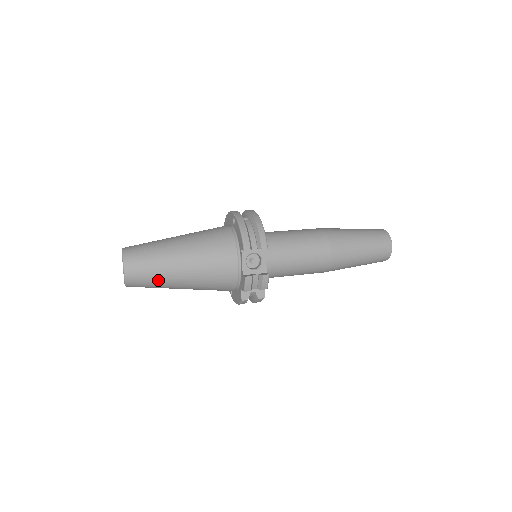
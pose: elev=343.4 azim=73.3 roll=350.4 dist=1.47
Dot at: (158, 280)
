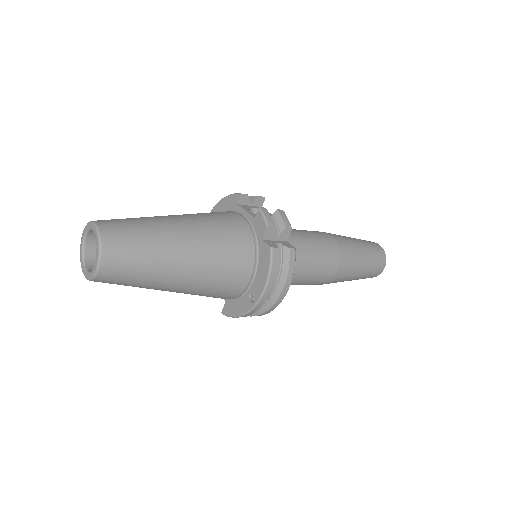
Dot at: (149, 235)
